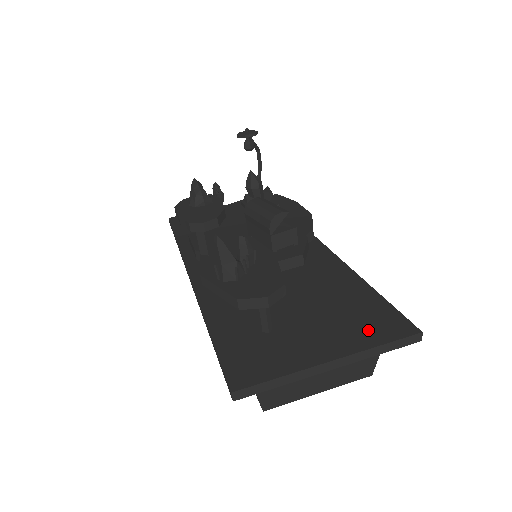
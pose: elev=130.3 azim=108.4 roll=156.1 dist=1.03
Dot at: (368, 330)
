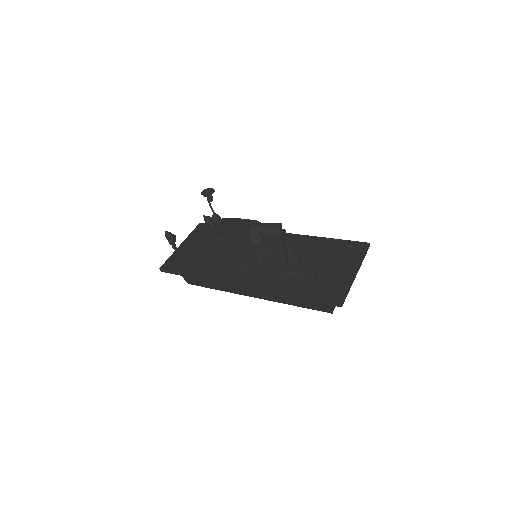
Dot at: (352, 254)
